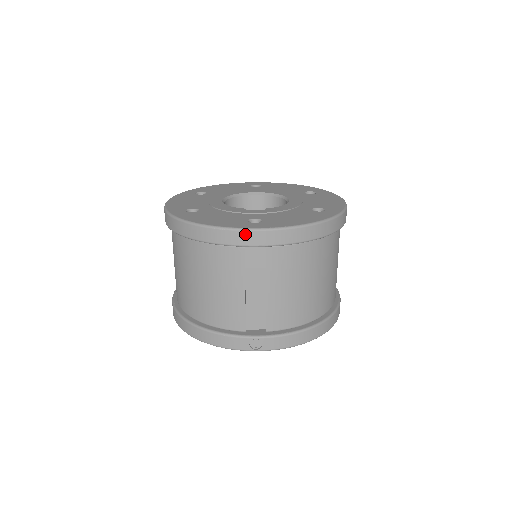
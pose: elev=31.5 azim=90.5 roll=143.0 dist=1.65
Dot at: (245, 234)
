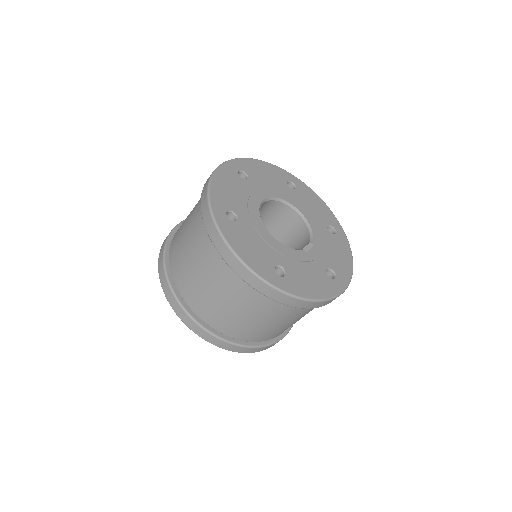
Dot at: occluded
